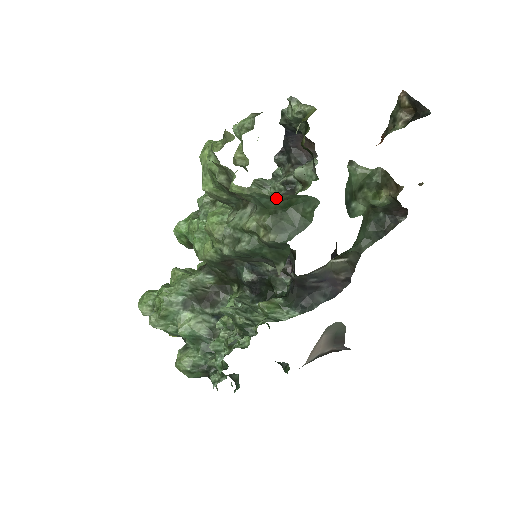
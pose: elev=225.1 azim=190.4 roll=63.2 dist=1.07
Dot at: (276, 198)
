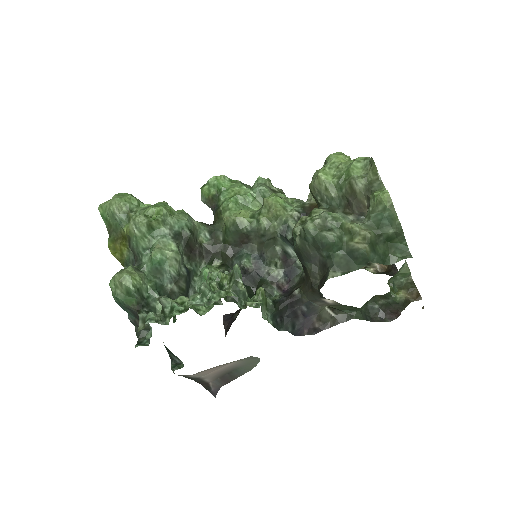
Dot at: (397, 228)
